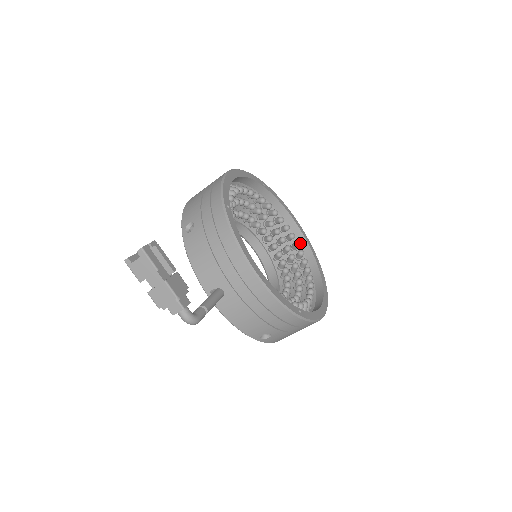
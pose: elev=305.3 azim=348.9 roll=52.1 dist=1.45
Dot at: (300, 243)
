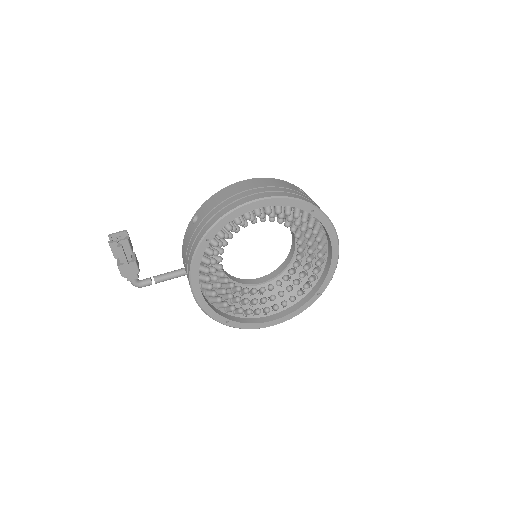
Dot at: (327, 263)
